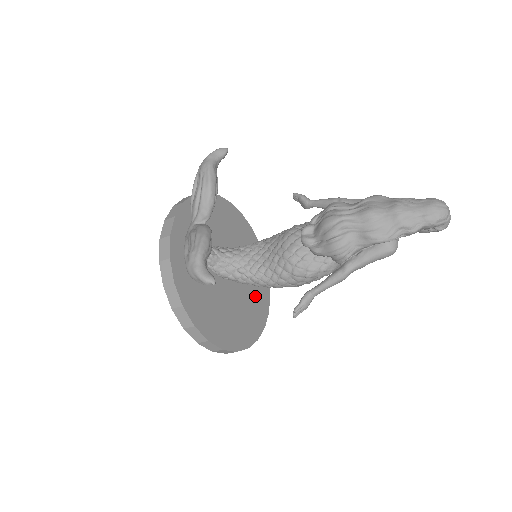
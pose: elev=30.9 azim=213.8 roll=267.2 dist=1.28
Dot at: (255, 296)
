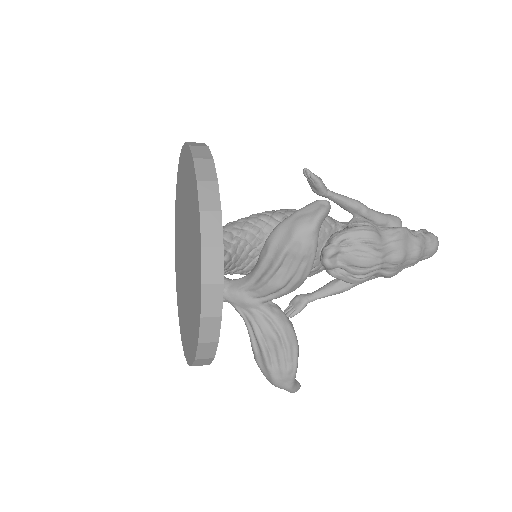
Dot at: occluded
